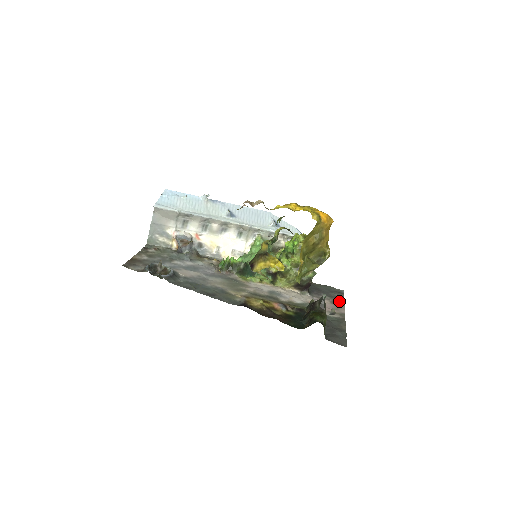
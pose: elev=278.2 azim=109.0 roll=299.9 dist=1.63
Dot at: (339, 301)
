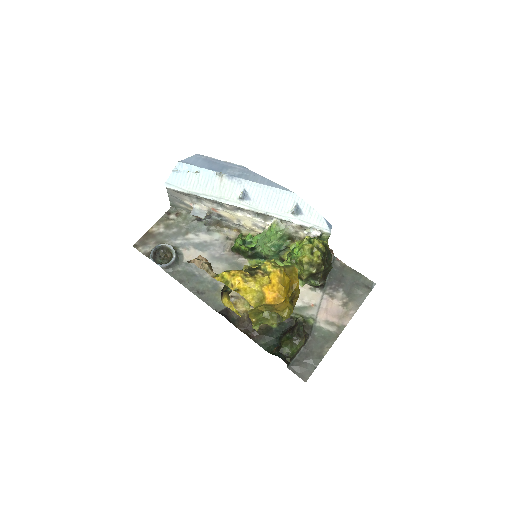
Dot at: (353, 304)
